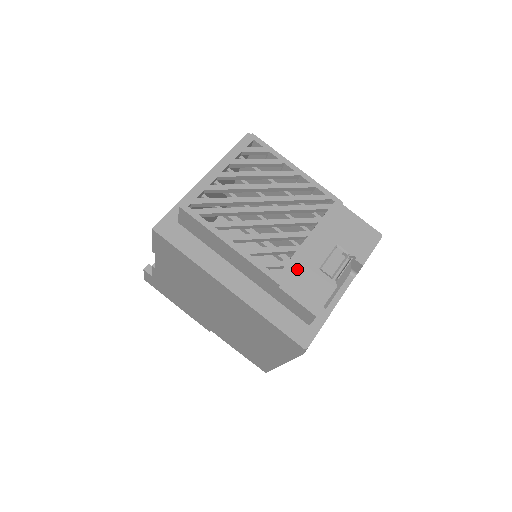
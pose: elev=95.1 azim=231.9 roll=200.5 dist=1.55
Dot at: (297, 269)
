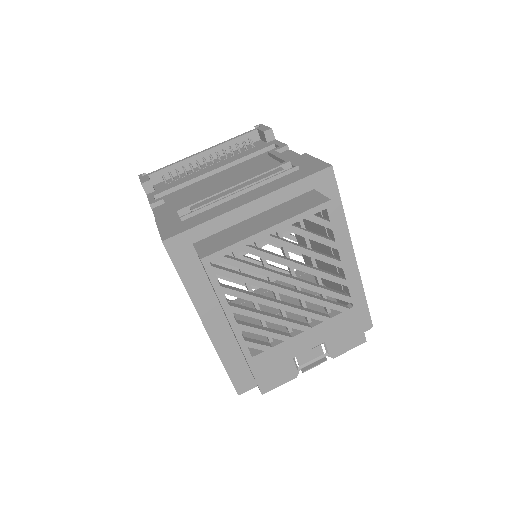
Dot at: (274, 353)
